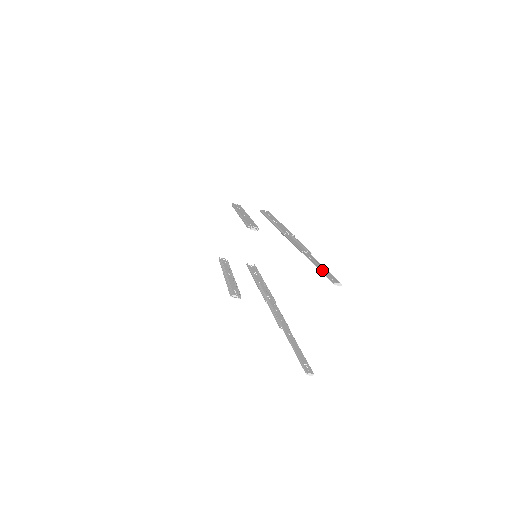
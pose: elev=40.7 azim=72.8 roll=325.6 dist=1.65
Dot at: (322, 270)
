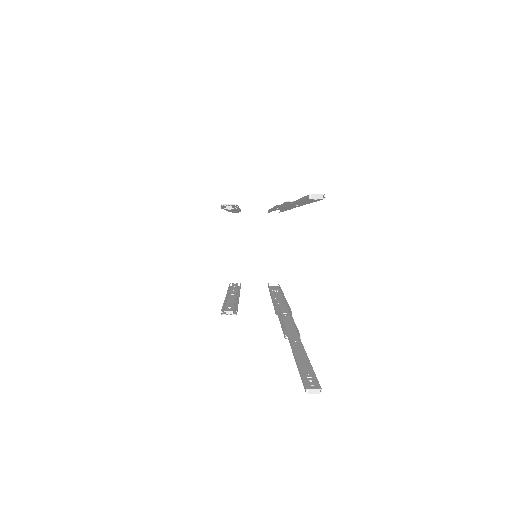
Dot at: occluded
